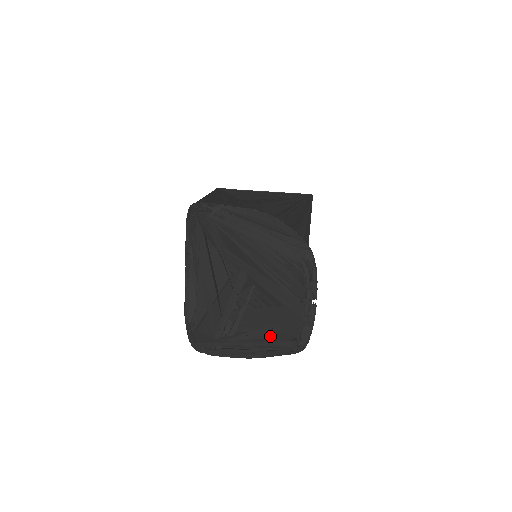
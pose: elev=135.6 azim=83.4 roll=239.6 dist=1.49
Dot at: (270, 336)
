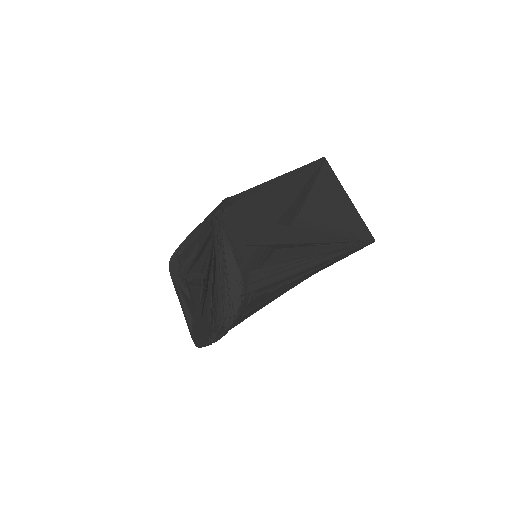
Dot at: occluded
